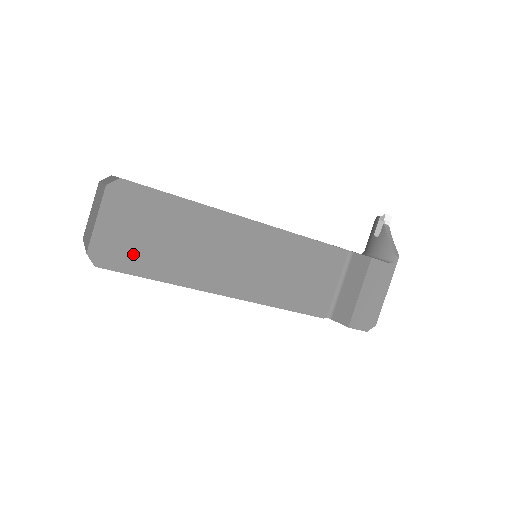
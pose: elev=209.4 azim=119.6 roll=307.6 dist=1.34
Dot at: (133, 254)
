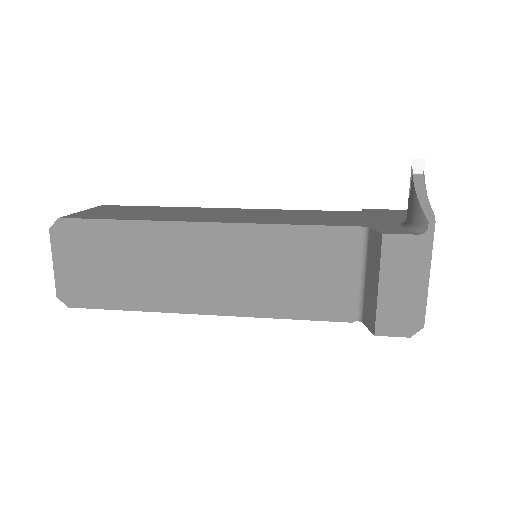
Dot at: (97, 289)
